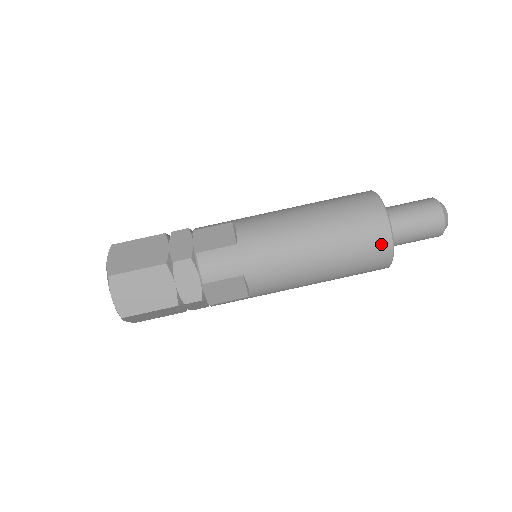
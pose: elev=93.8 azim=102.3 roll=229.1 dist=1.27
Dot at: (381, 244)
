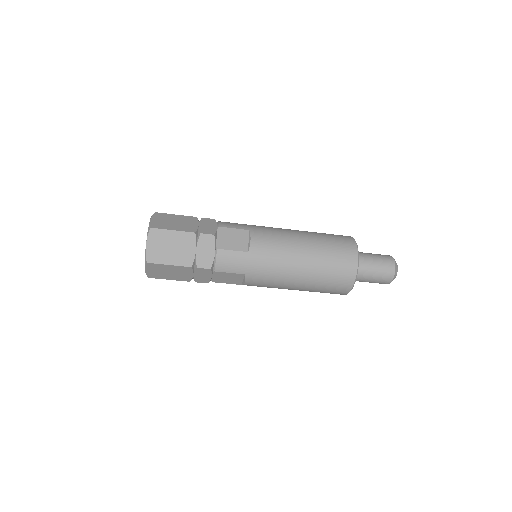
Dot at: occluded
